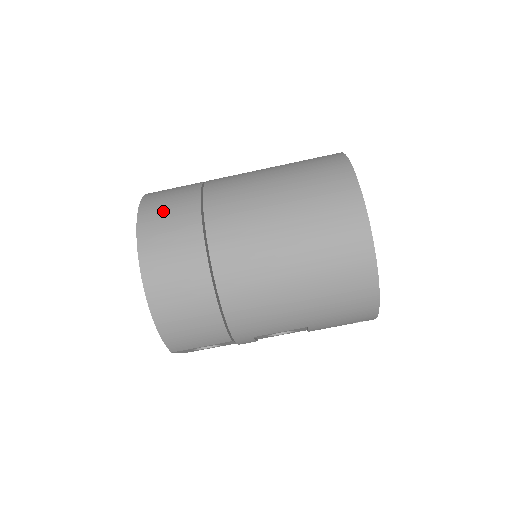
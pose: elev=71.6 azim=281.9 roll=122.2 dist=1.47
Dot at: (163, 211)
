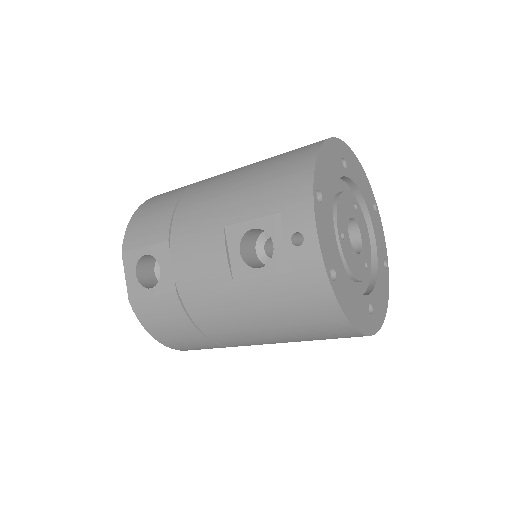
Dot at: (188, 347)
